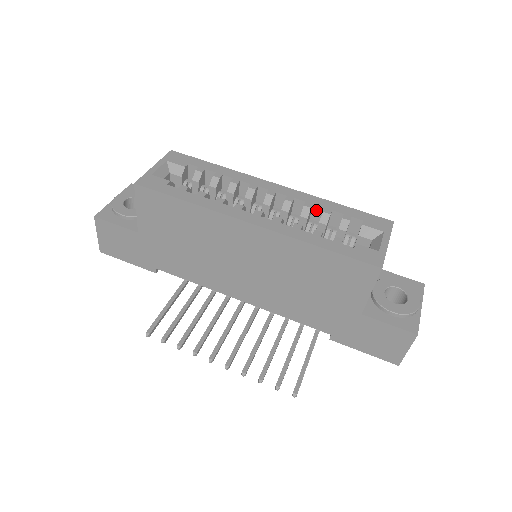
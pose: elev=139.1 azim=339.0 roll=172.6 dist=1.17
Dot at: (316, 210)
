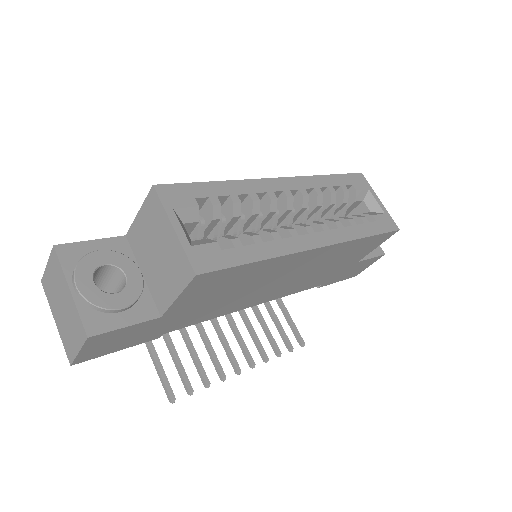
Dot at: occluded
